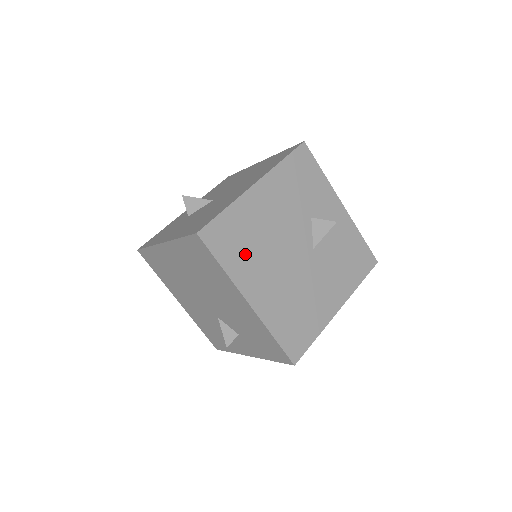
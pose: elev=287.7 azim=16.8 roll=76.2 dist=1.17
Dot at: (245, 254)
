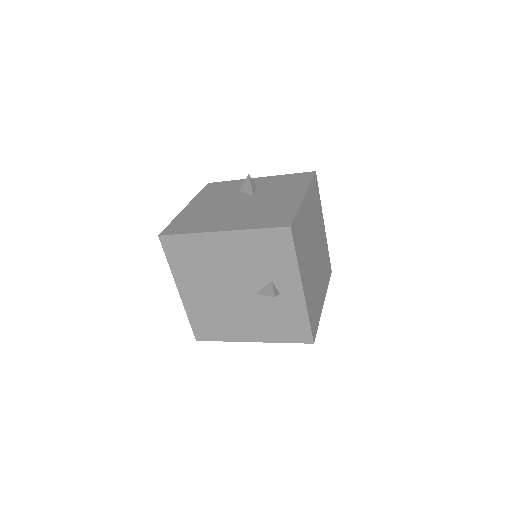
Dot at: (201, 223)
